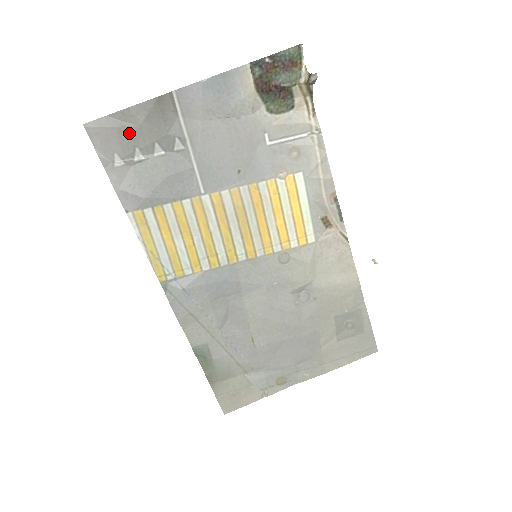
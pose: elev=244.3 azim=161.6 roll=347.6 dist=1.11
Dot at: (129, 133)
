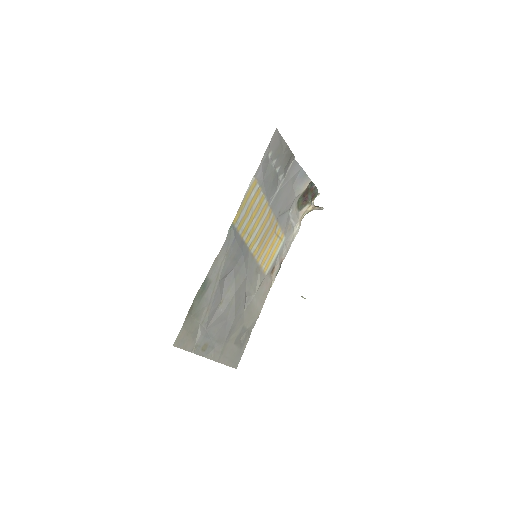
Dot at: (280, 151)
